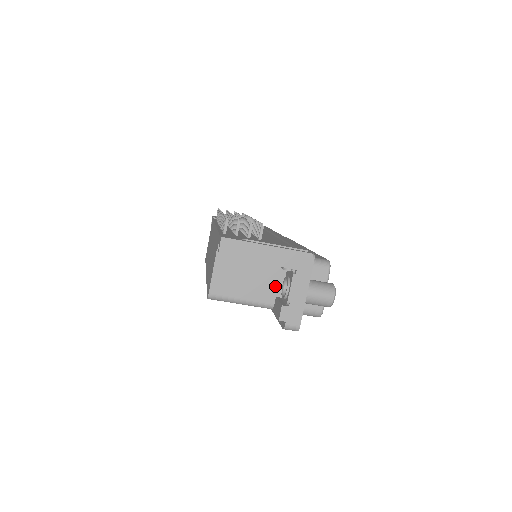
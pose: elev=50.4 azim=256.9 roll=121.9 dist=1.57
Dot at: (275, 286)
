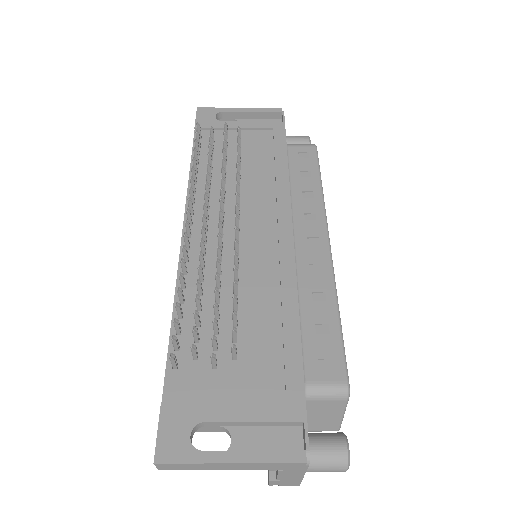
Dot at: occluded
